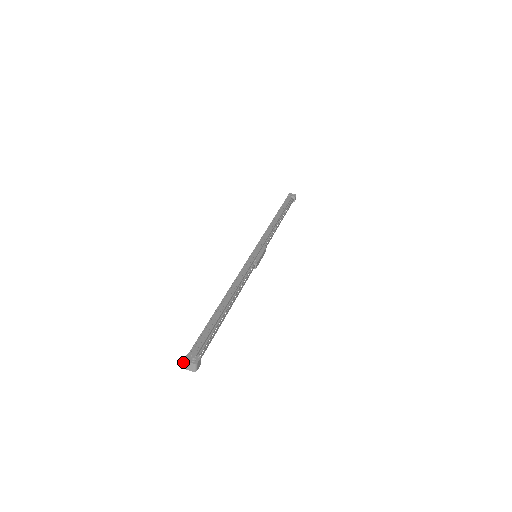
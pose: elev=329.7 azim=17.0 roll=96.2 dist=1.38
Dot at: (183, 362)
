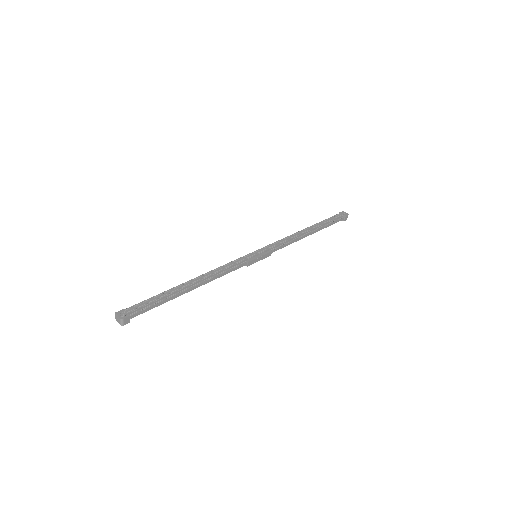
Dot at: (115, 314)
